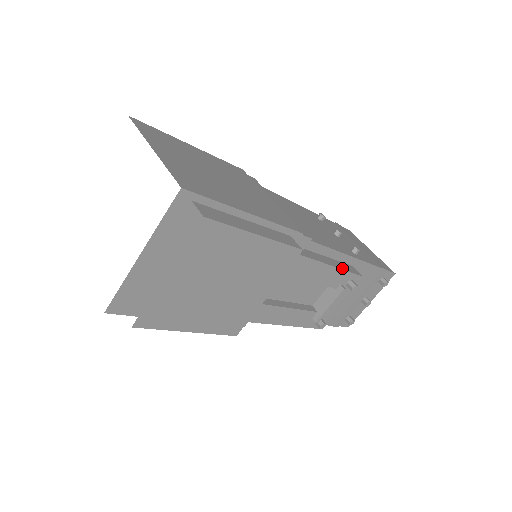
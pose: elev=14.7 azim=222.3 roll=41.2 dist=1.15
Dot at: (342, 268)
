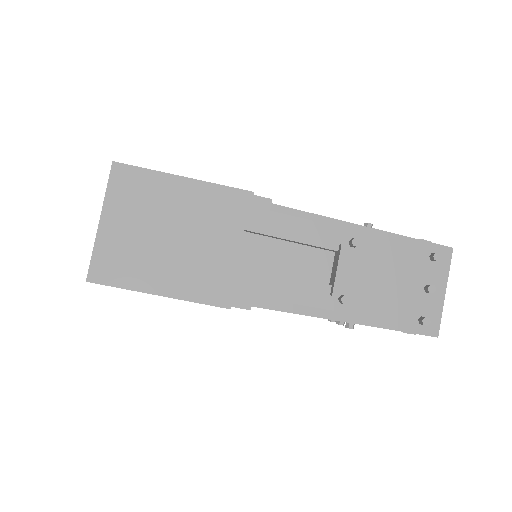
Dot at: (328, 225)
